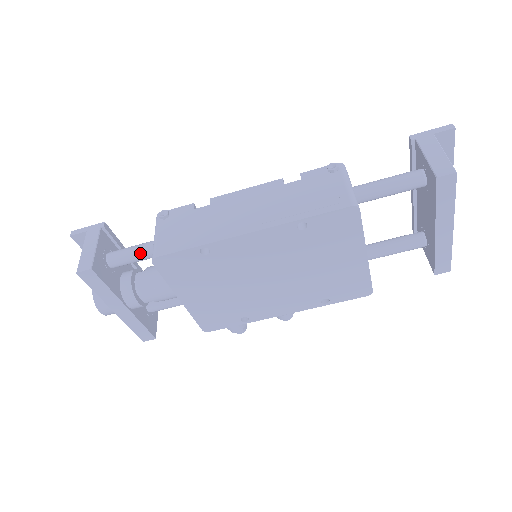
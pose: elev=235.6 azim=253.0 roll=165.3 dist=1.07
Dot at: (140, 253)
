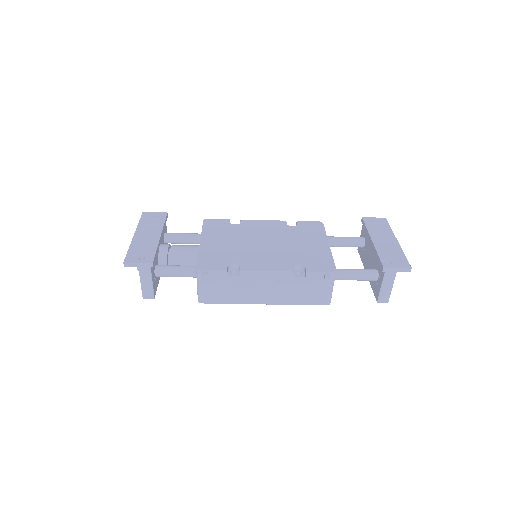
Dot at: occluded
